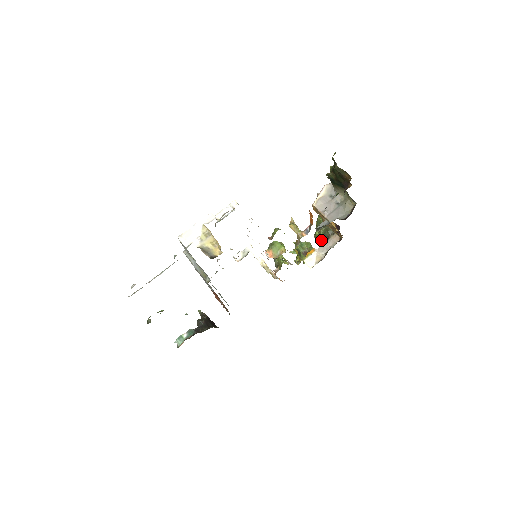
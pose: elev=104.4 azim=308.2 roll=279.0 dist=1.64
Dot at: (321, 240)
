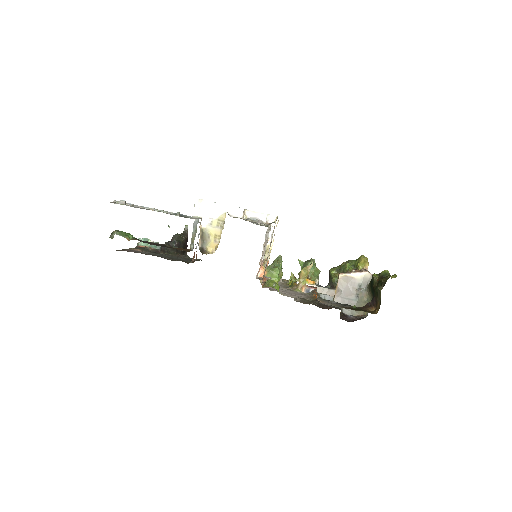
Dot at: (330, 280)
